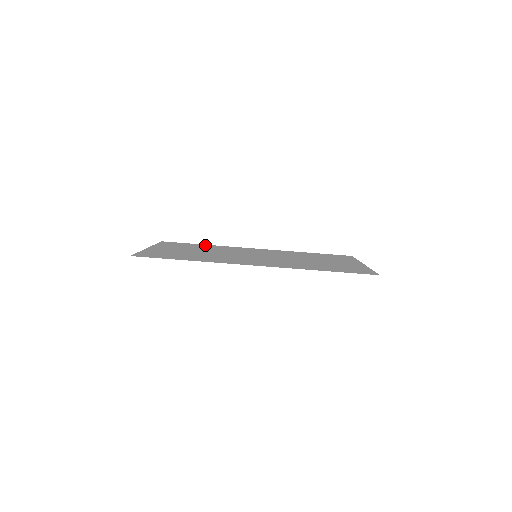
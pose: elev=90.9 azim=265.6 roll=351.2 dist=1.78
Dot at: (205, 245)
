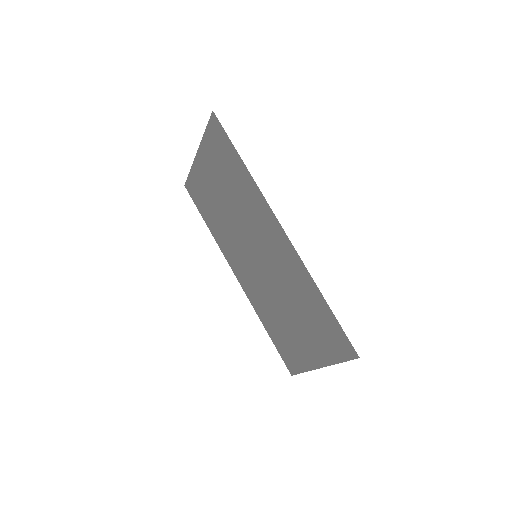
Dot at: (210, 224)
